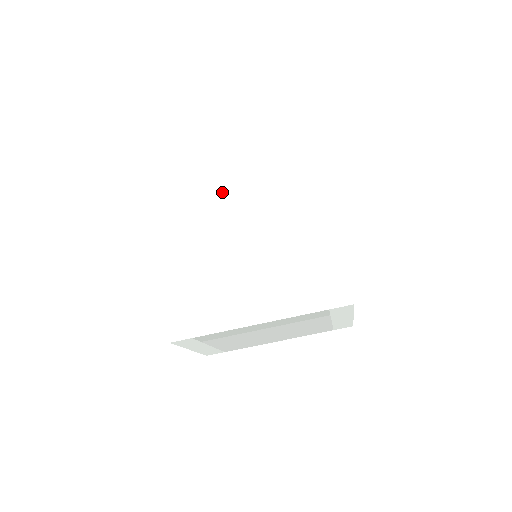
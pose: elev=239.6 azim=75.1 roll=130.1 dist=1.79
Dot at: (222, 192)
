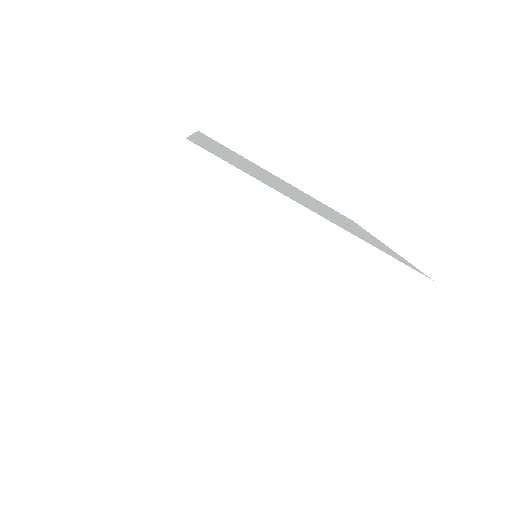
Dot at: (270, 174)
